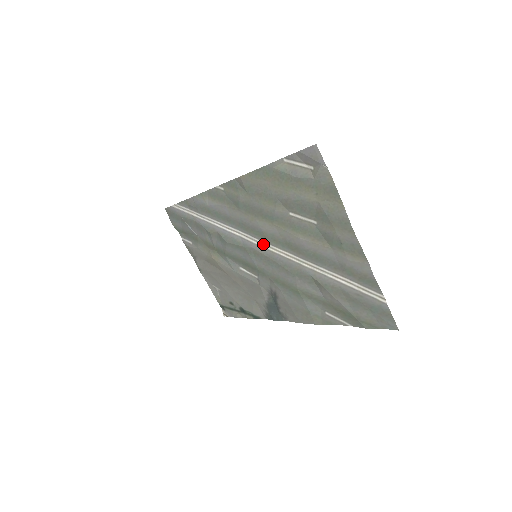
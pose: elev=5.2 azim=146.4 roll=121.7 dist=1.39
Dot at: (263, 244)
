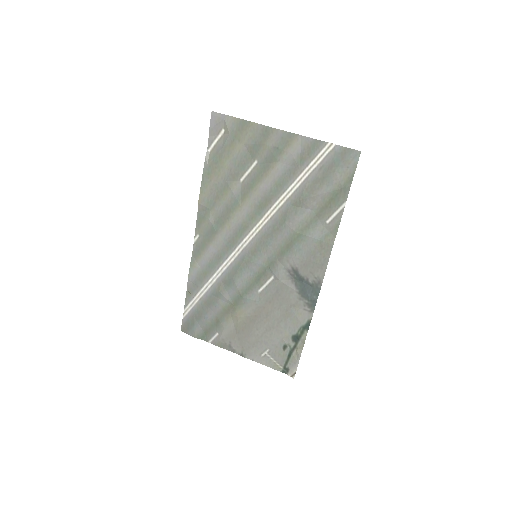
Dot at: (250, 236)
